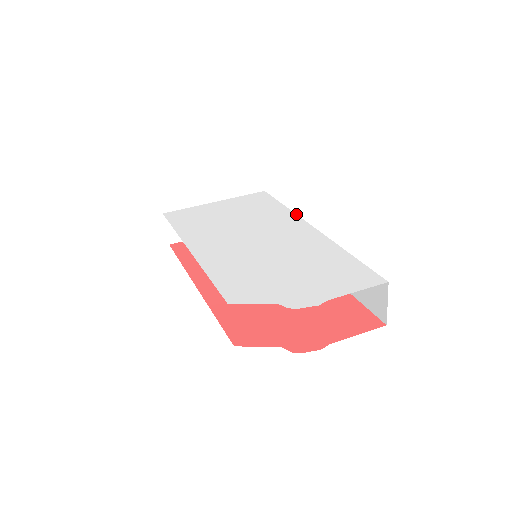
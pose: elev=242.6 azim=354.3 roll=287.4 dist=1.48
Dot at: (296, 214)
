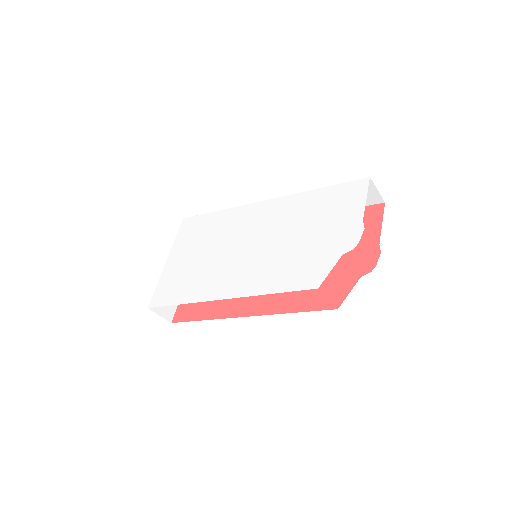
Dot at: (238, 206)
